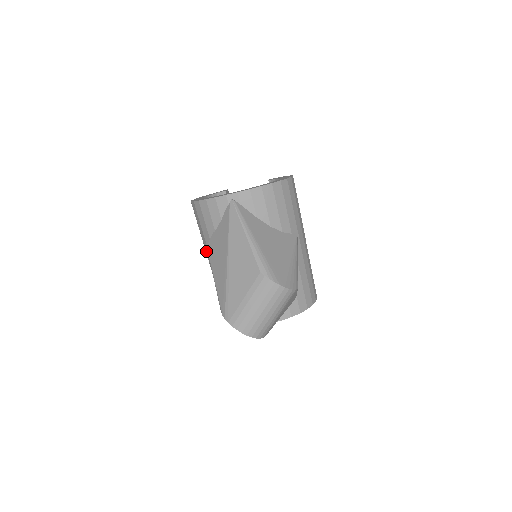
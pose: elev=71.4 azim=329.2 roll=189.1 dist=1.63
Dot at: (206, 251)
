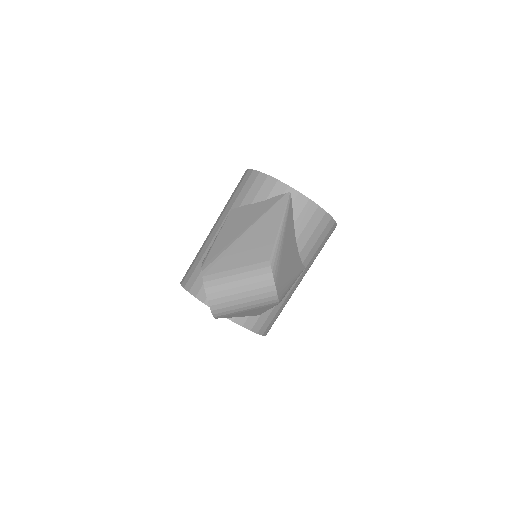
Dot at: (222, 215)
